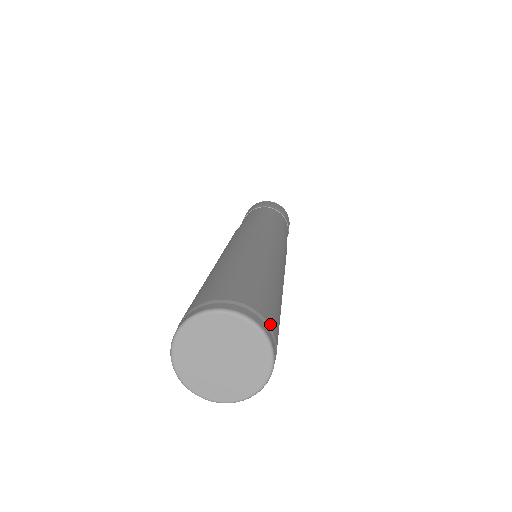
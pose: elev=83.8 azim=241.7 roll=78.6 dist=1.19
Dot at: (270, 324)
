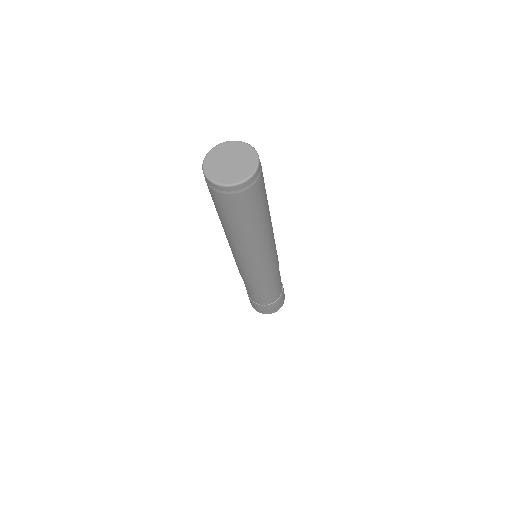
Dot at: occluded
